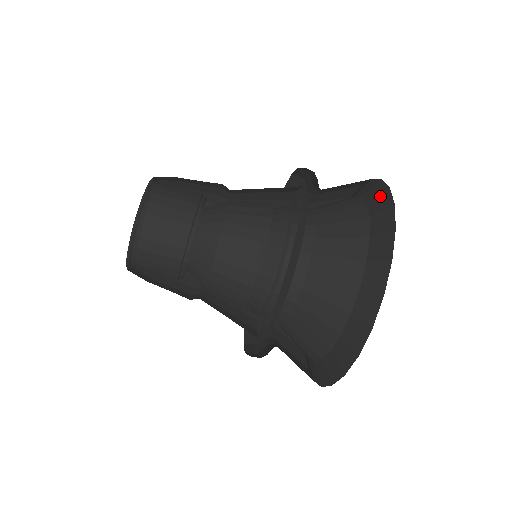
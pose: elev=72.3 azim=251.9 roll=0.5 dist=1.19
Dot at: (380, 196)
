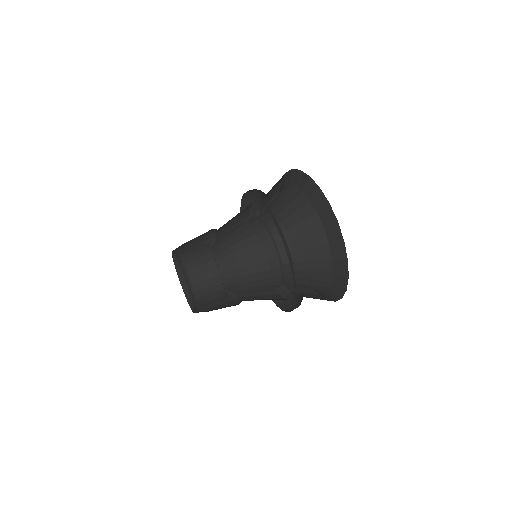
Dot at: occluded
